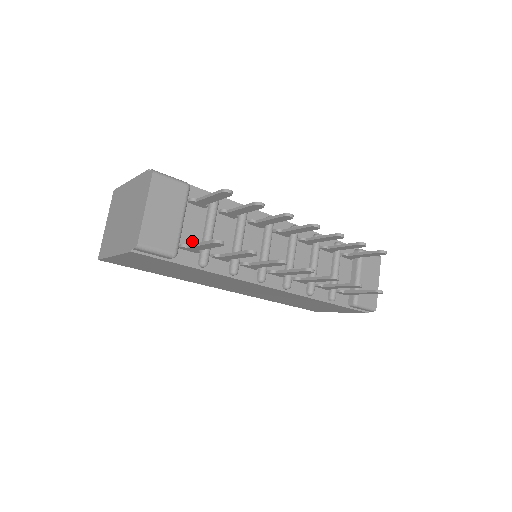
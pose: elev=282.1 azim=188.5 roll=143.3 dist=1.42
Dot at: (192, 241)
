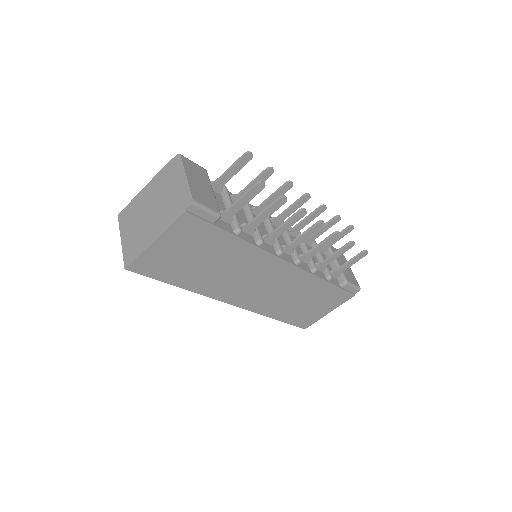
Dot at: occluded
